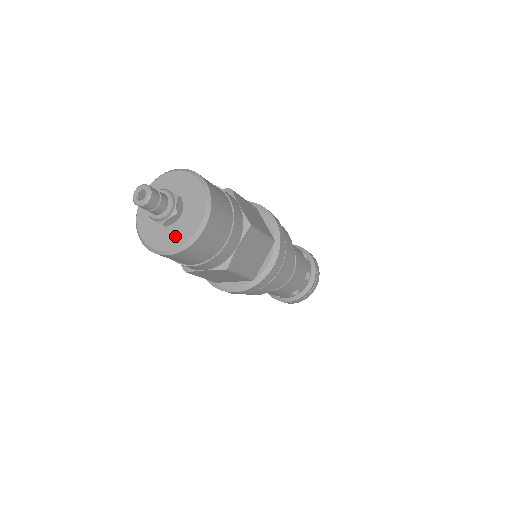
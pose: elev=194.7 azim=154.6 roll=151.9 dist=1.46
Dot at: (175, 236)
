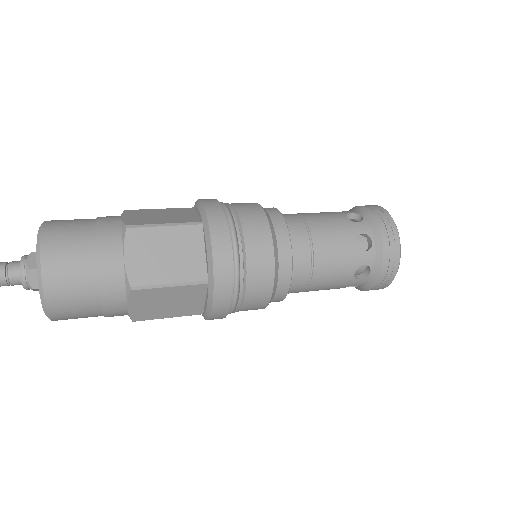
Dot at: occluded
